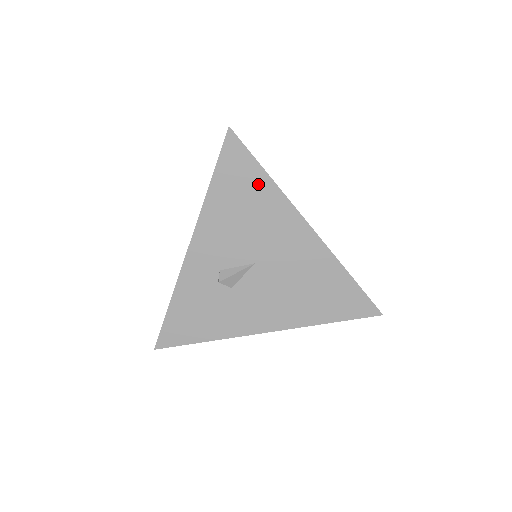
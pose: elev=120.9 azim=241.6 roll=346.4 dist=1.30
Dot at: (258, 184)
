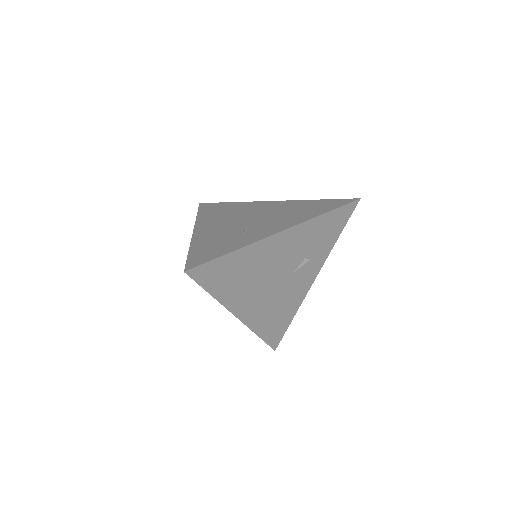
Dot at: occluded
